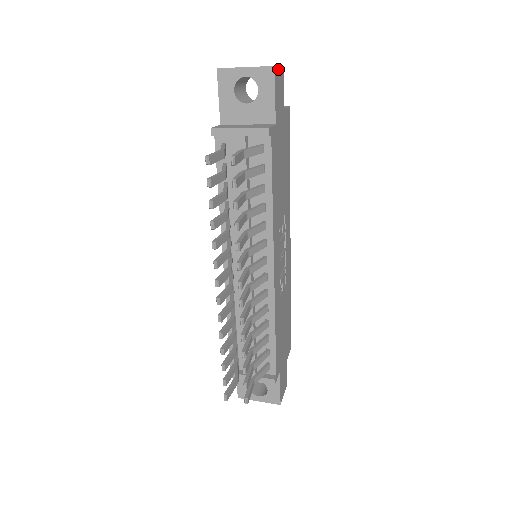
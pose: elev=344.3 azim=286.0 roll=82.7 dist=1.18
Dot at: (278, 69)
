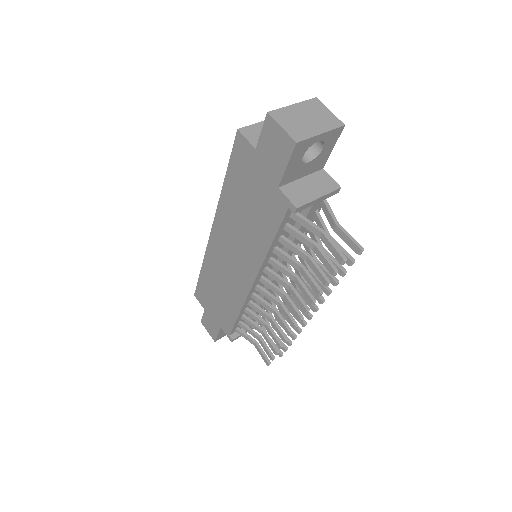
Dot at: (332, 117)
